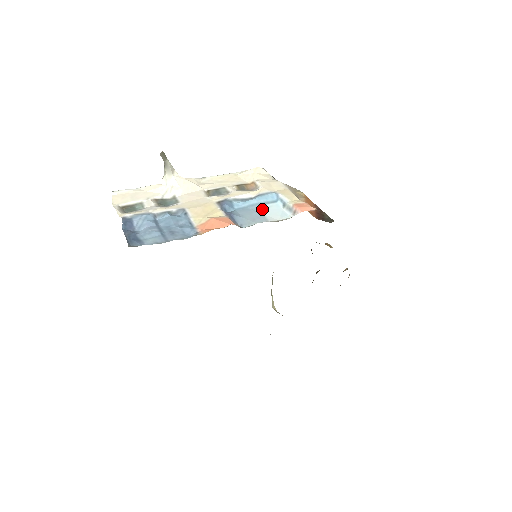
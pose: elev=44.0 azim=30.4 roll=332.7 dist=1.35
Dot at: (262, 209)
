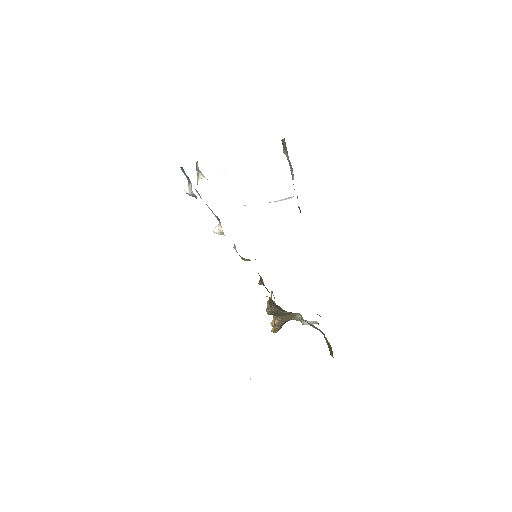
Dot at: occluded
